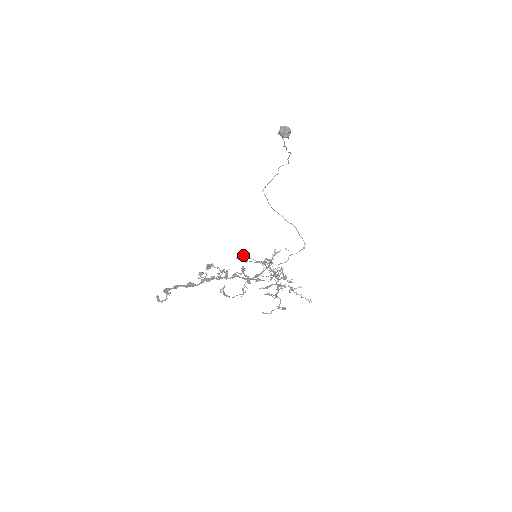
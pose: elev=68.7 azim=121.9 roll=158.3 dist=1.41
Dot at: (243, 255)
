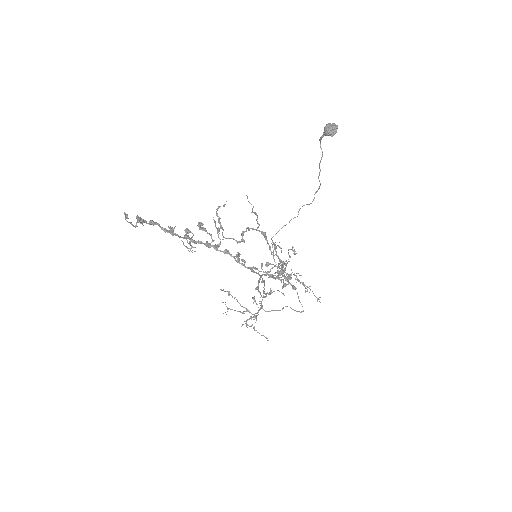
Dot at: (225, 302)
